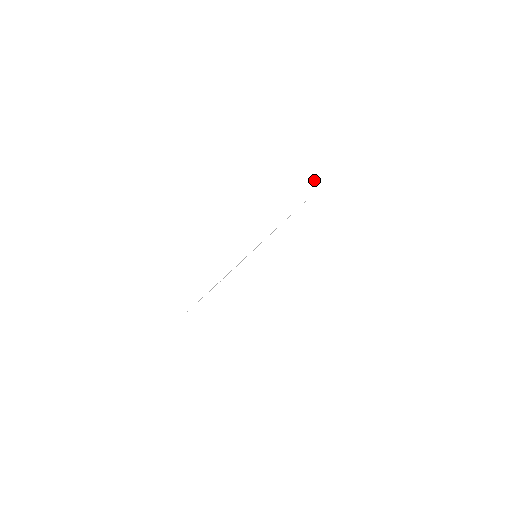
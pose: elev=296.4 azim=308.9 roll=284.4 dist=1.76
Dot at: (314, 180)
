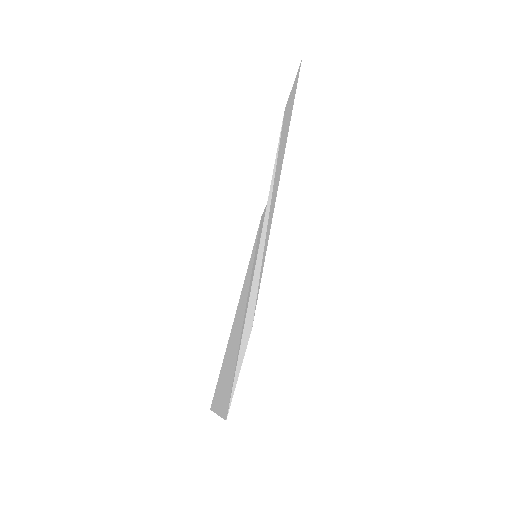
Dot at: (294, 100)
